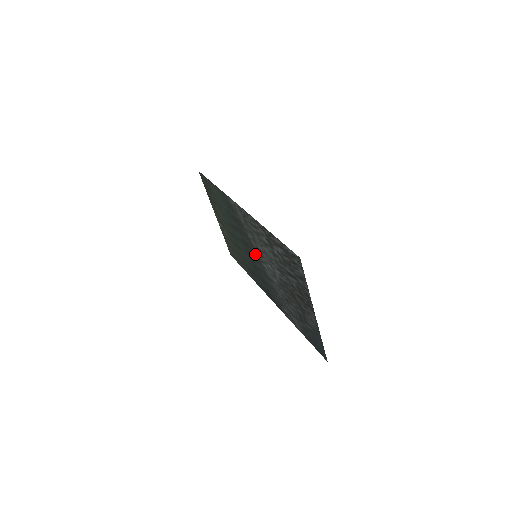
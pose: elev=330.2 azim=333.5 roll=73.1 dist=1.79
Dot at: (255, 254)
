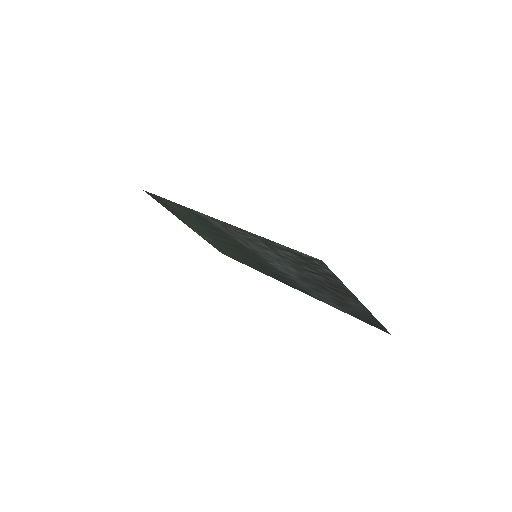
Dot at: (254, 255)
